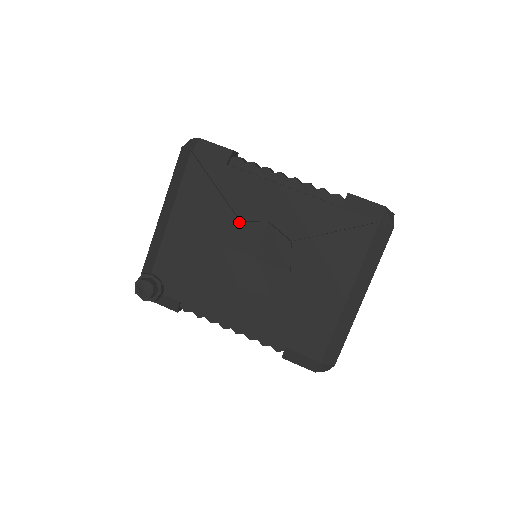
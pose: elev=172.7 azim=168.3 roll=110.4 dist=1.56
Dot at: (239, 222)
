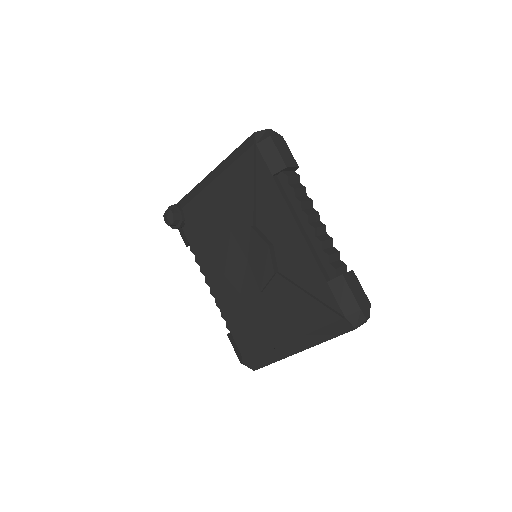
Dot at: (251, 227)
